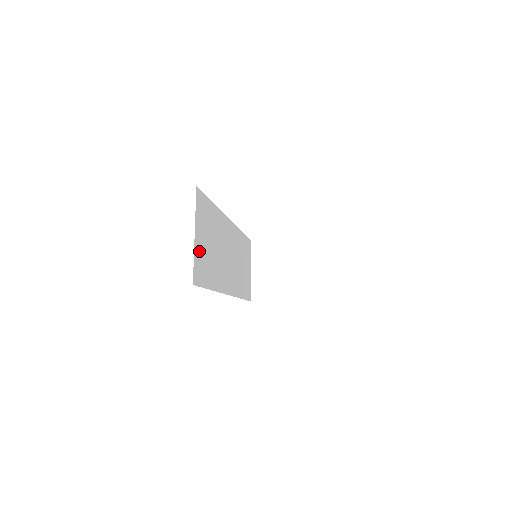
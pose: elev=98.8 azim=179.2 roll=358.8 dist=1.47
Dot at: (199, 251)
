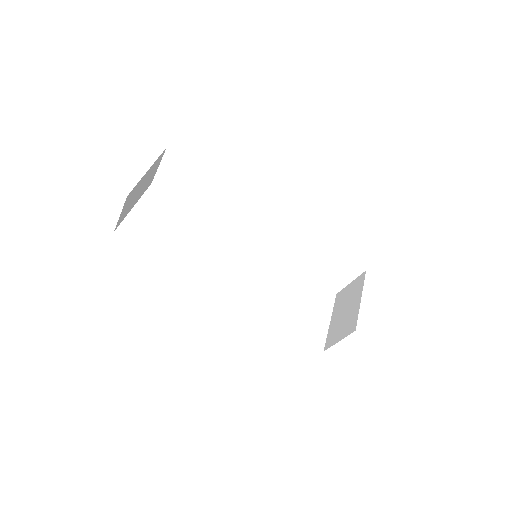
Dot at: (141, 220)
